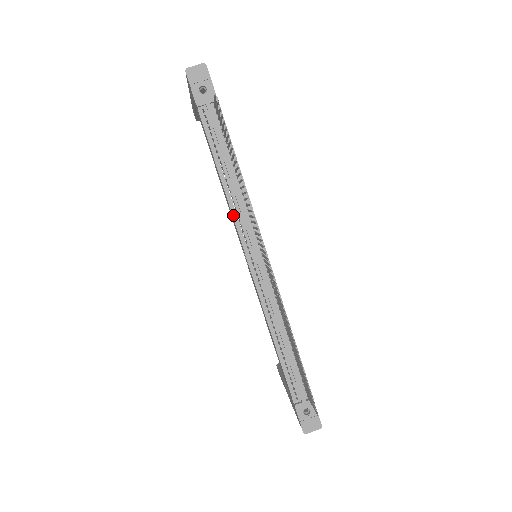
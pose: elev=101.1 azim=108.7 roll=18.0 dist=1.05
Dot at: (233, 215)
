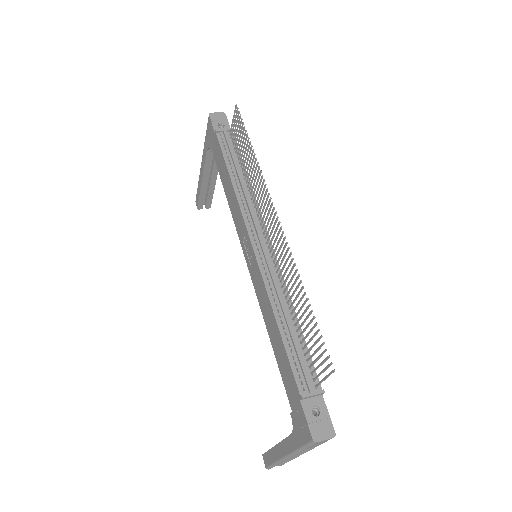
Dot at: (239, 204)
